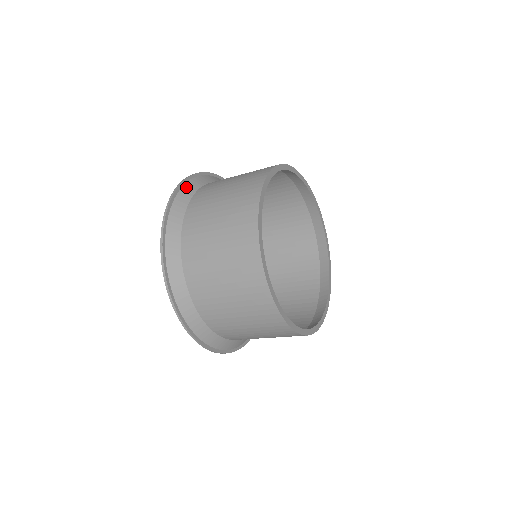
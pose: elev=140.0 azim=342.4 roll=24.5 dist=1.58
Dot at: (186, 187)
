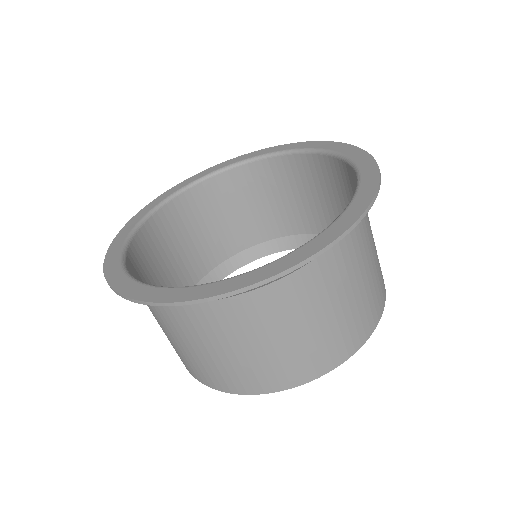
Dot at: occluded
